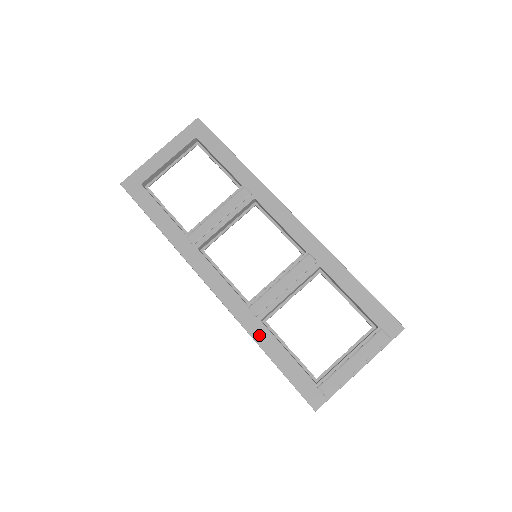
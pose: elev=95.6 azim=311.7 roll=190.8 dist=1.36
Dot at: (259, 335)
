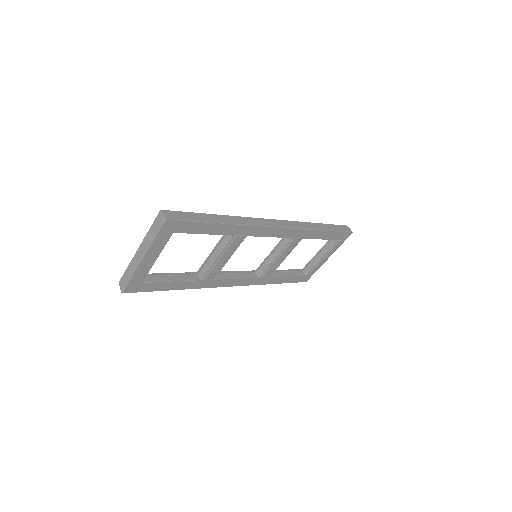
Dot at: (270, 282)
